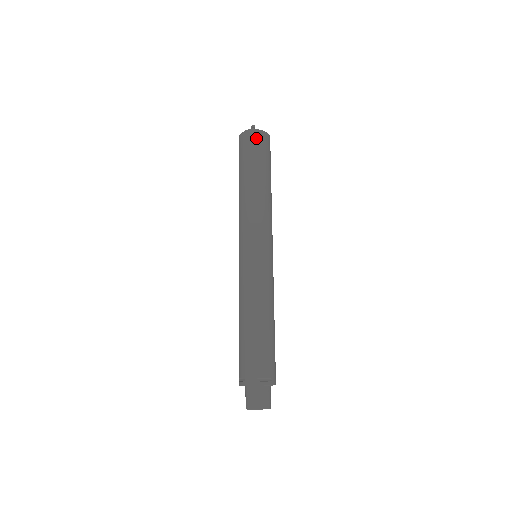
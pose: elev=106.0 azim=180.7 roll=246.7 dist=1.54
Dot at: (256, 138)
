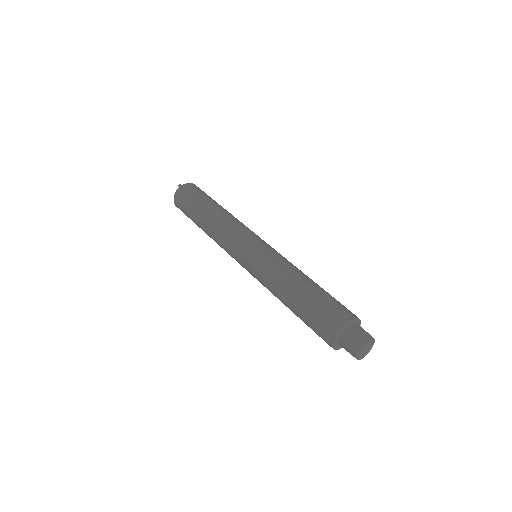
Dot at: (188, 188)
